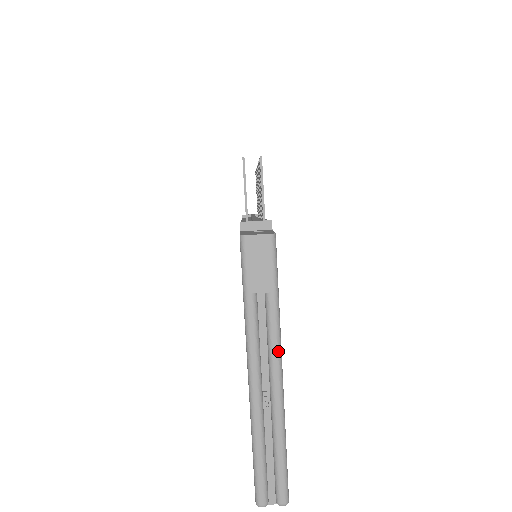
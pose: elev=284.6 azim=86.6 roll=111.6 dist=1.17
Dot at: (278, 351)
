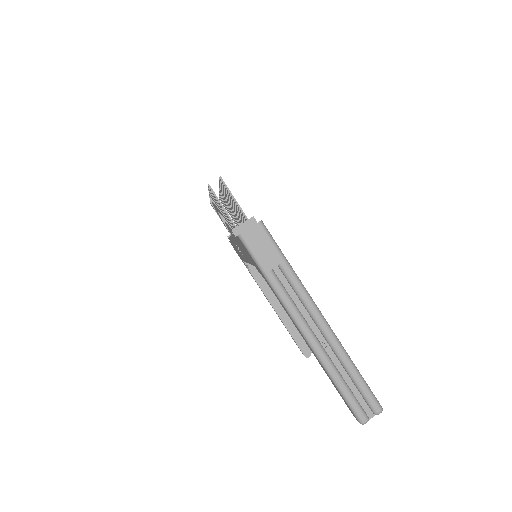
Dot at: (311, 301)
